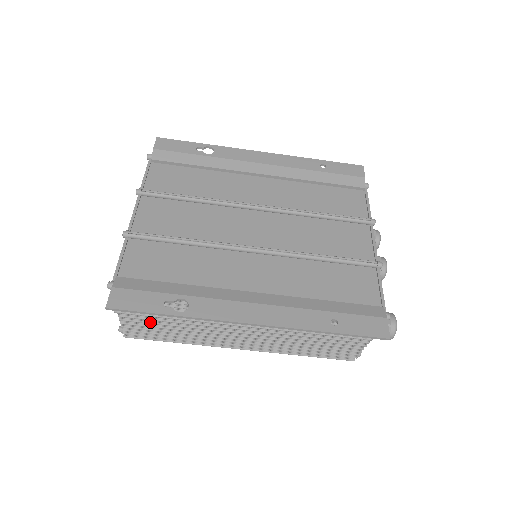
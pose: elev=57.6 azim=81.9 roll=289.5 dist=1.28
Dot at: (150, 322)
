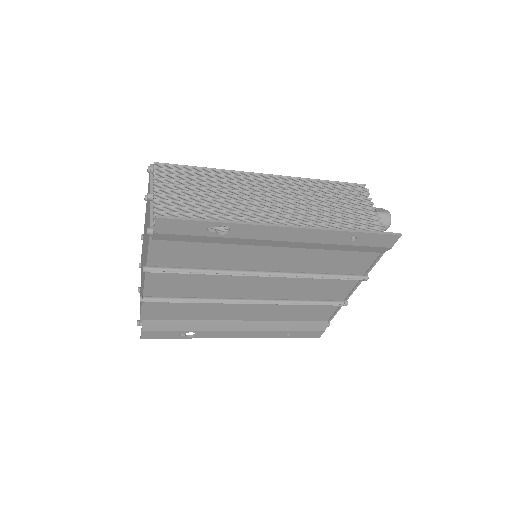
Dot at: occluded
